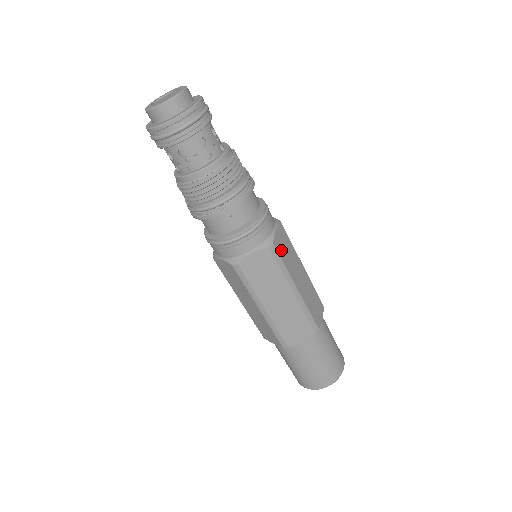
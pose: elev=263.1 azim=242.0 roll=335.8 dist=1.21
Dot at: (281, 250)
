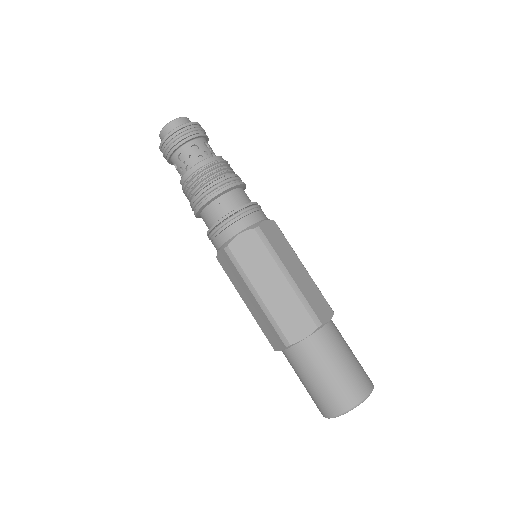
Dot at: (270, 236)
